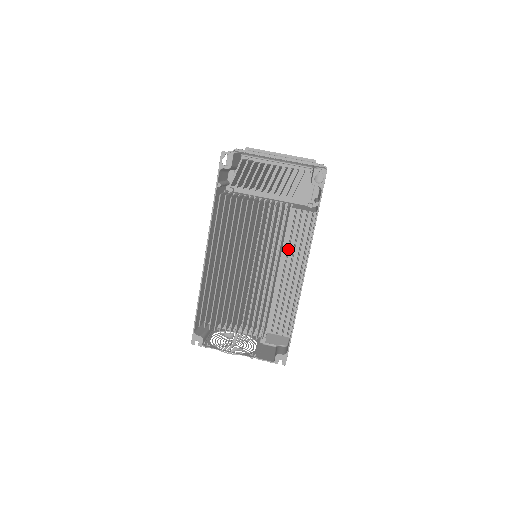
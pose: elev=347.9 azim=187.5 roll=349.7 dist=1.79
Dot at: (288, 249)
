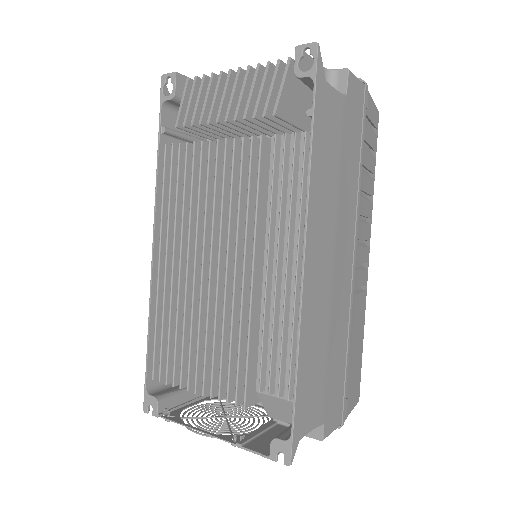
Dot at: (270, 214)
